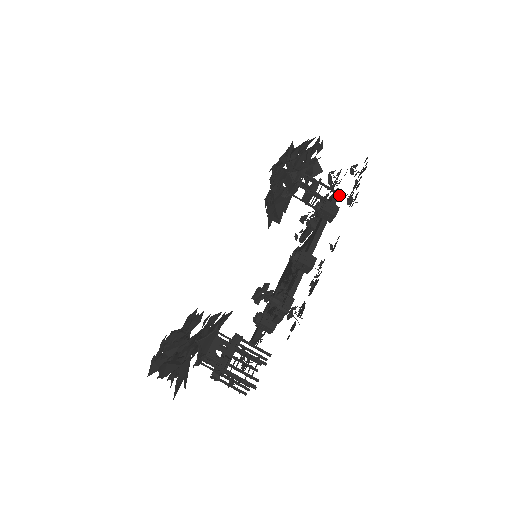
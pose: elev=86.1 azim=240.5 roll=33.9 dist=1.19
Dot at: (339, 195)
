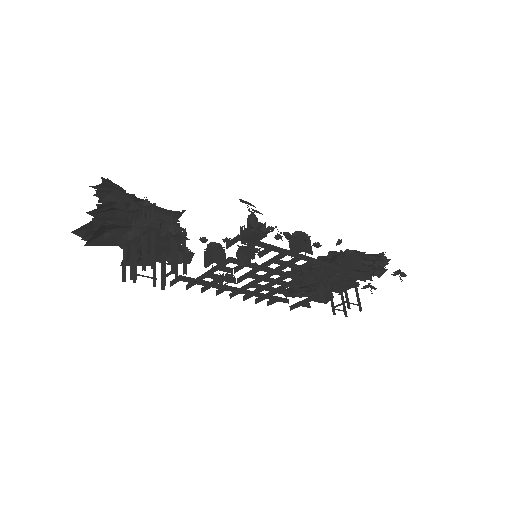
Dot at: (359, 307)
